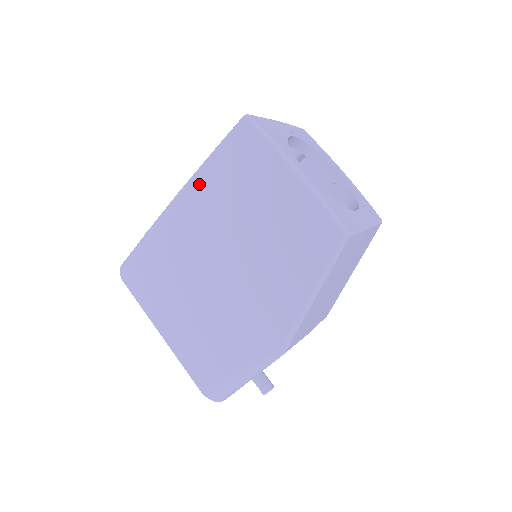
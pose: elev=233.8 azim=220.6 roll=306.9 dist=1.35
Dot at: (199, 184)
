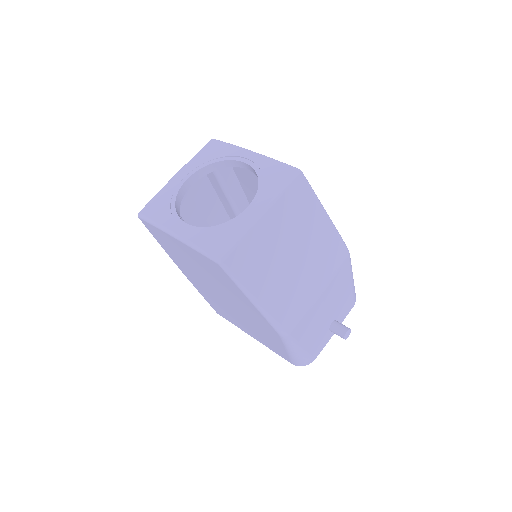
Dot at: (172, 257)
